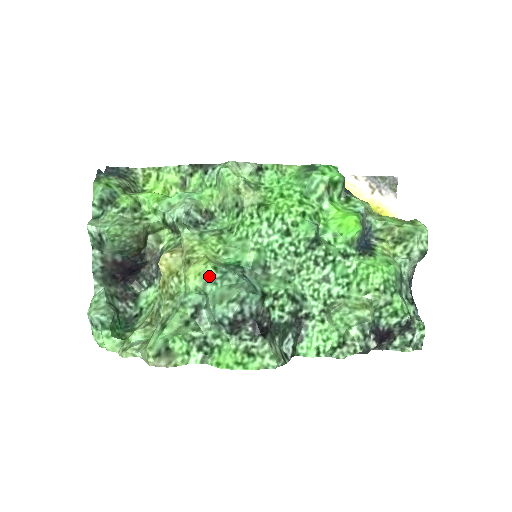
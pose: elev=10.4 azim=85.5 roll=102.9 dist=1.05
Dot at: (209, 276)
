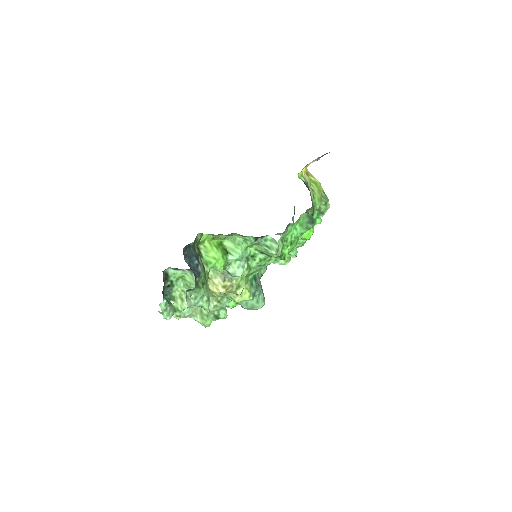
Dot at: occluded
